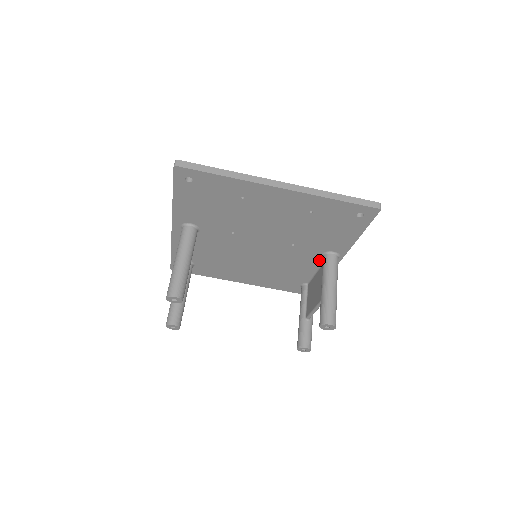
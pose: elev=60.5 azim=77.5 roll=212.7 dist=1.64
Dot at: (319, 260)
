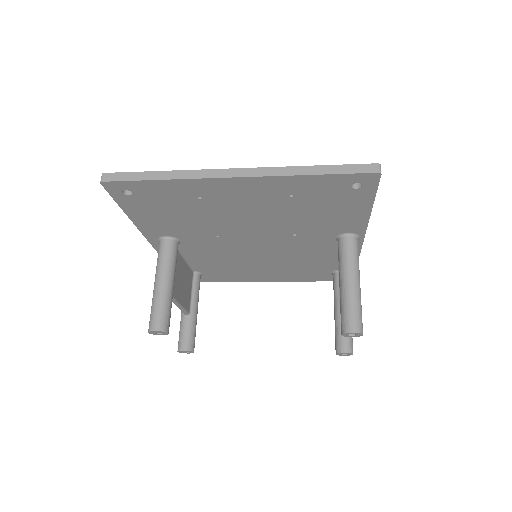
Dot at: (336, 245)
